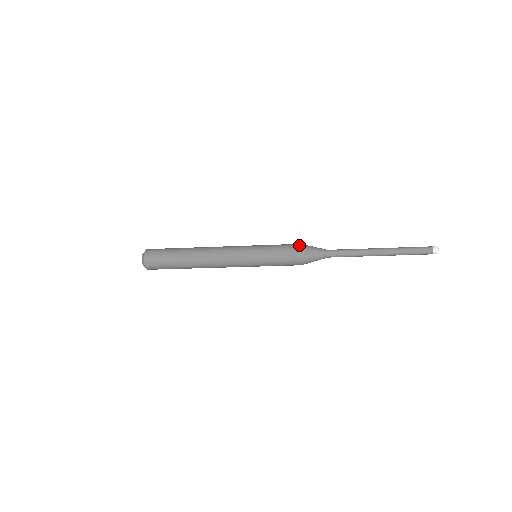
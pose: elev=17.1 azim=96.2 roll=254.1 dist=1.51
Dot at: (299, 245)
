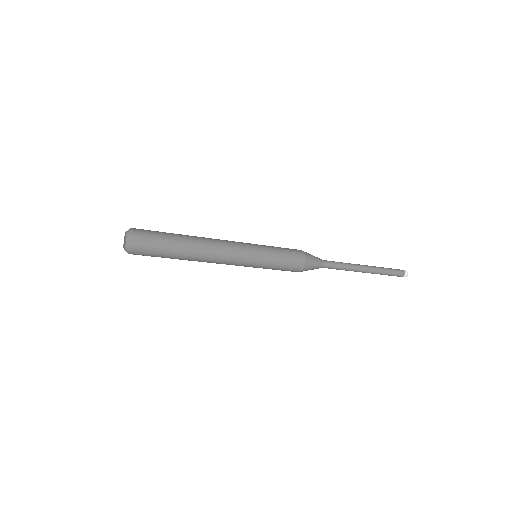
Dot at: occluded
